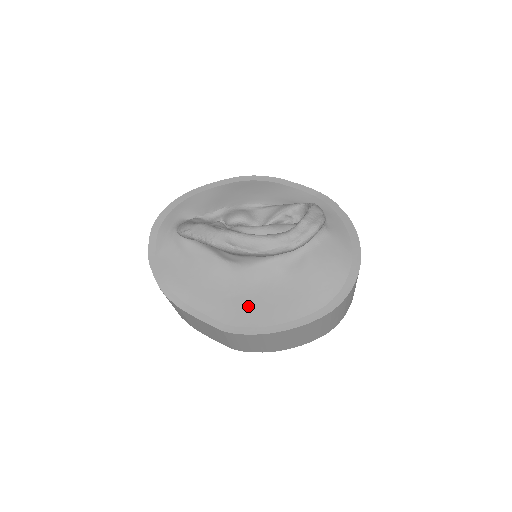
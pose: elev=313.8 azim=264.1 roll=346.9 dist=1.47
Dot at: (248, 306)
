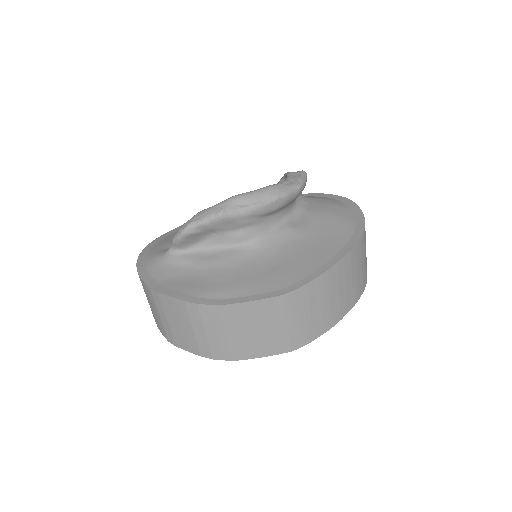
Dot at: (289, 266)
